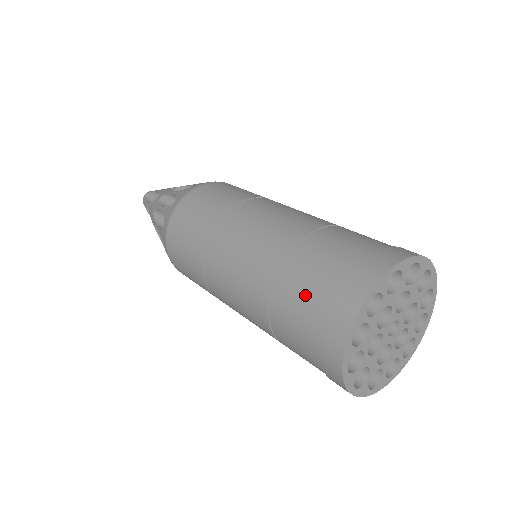
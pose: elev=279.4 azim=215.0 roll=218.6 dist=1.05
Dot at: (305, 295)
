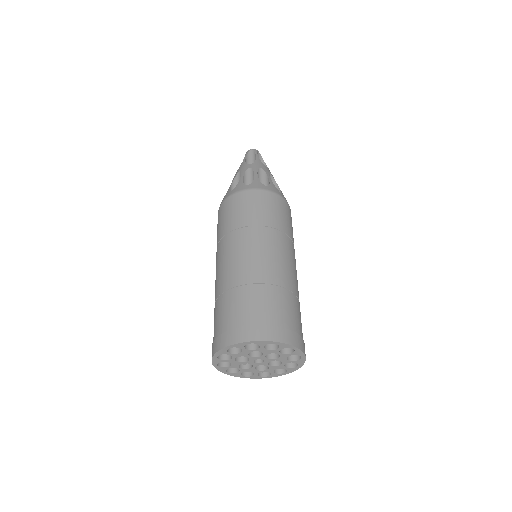
Dot at: (234, 310)
